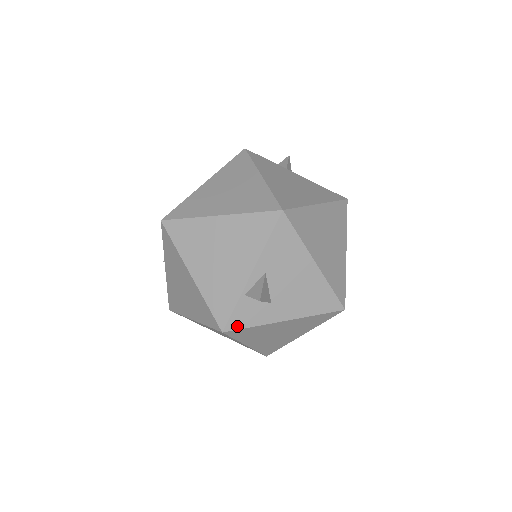
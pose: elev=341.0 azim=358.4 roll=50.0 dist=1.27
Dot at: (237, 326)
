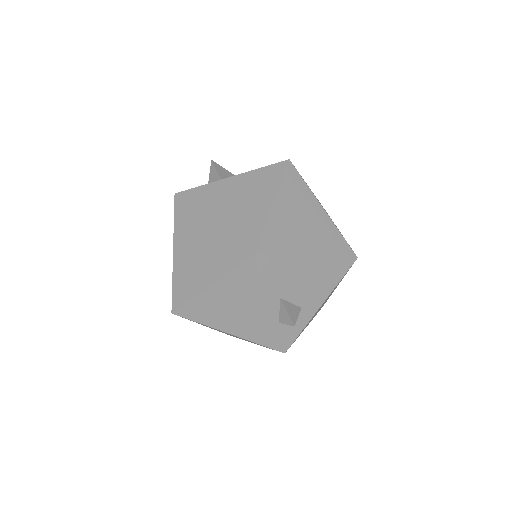
Dot at: (291, 341)
